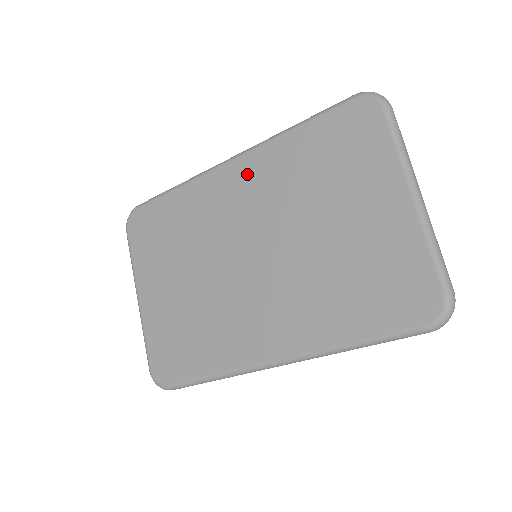
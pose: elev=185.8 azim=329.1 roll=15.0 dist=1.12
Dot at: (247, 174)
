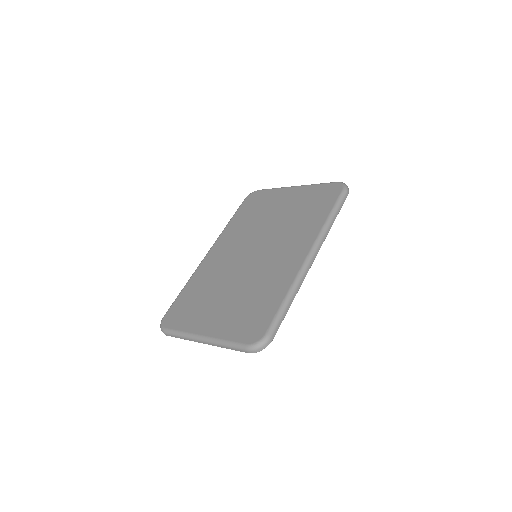
Dot at: (222, 245)
